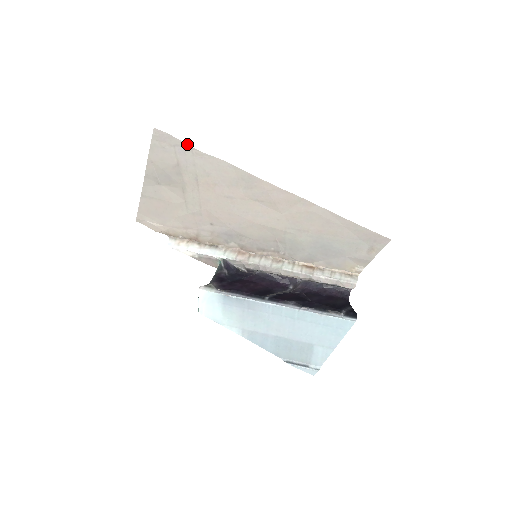
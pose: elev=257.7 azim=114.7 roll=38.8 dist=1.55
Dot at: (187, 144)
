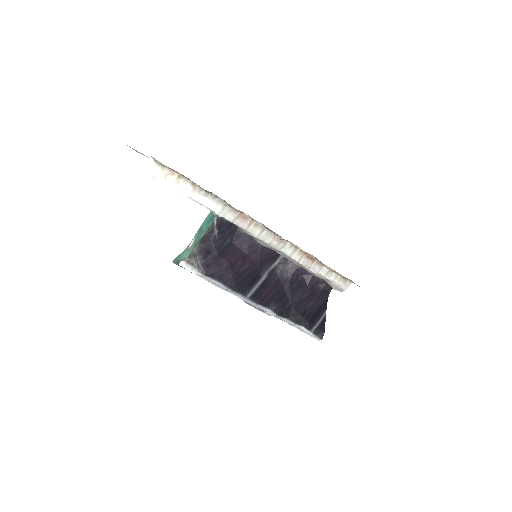
Dot at: occluded
